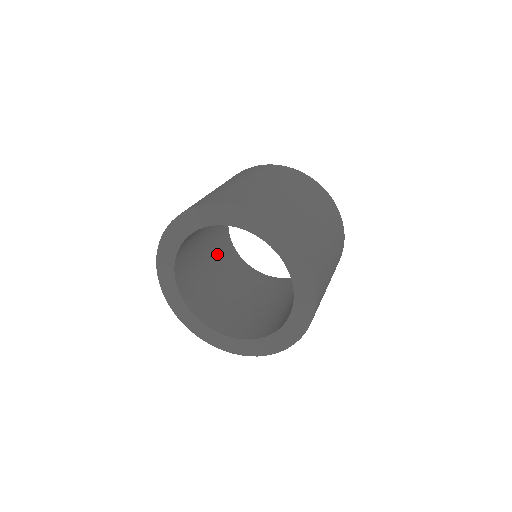
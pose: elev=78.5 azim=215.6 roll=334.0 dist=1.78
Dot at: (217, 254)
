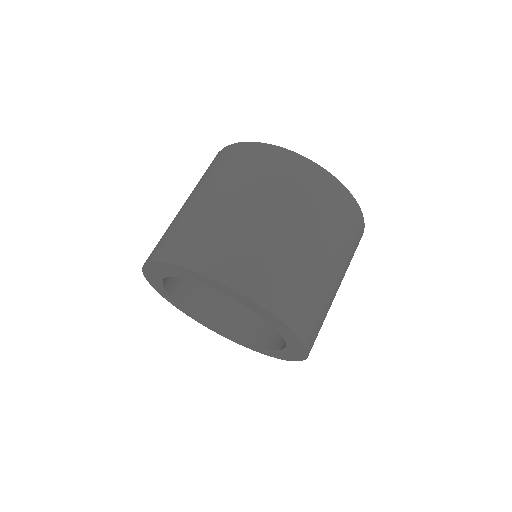
Dot at: occluded
